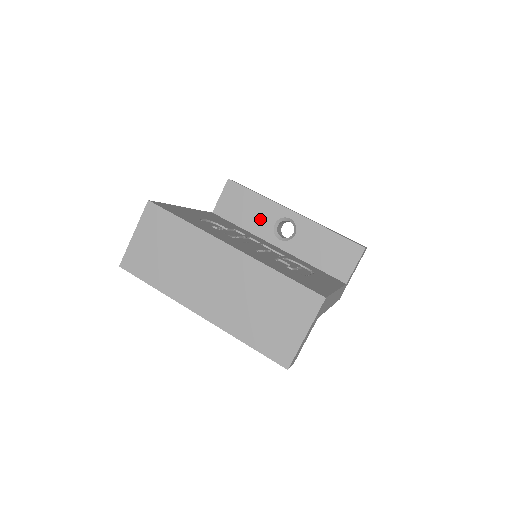
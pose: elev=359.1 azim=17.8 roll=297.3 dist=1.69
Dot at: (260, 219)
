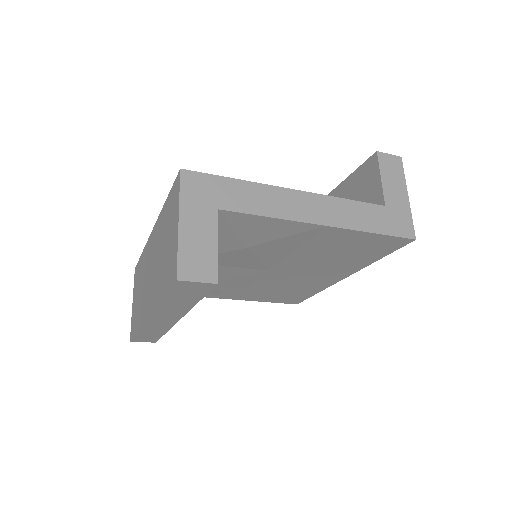
Dot at: occluded
